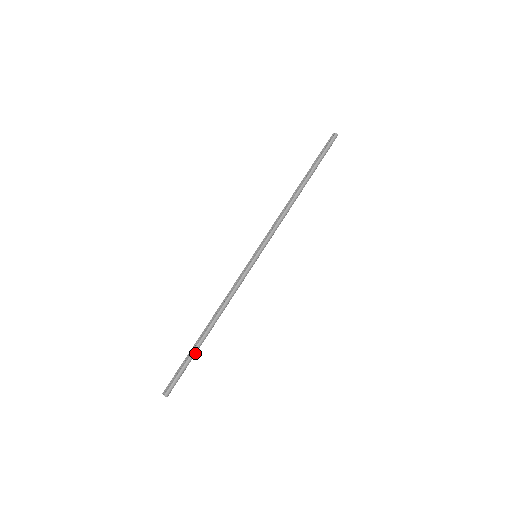
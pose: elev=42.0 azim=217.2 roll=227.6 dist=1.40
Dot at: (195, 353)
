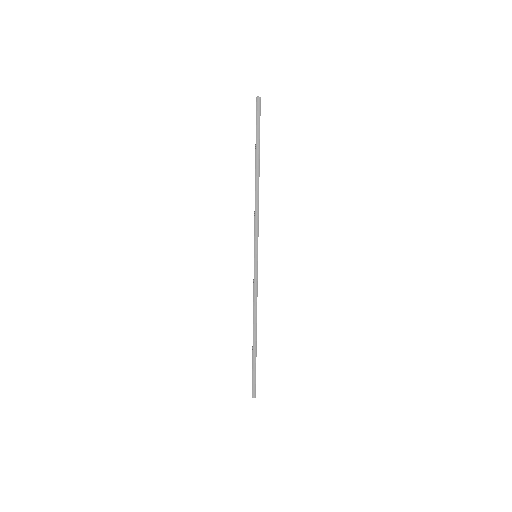
Dot at: (255, 357)
